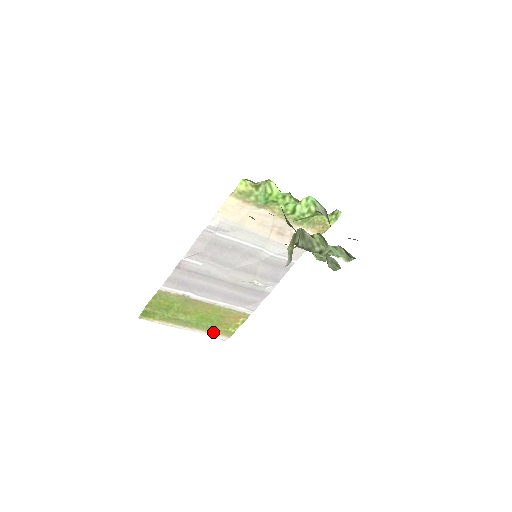
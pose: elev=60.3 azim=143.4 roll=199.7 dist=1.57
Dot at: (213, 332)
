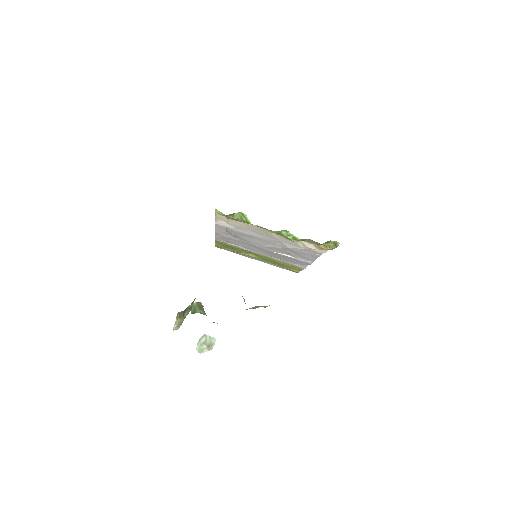
Dot at: occluded
